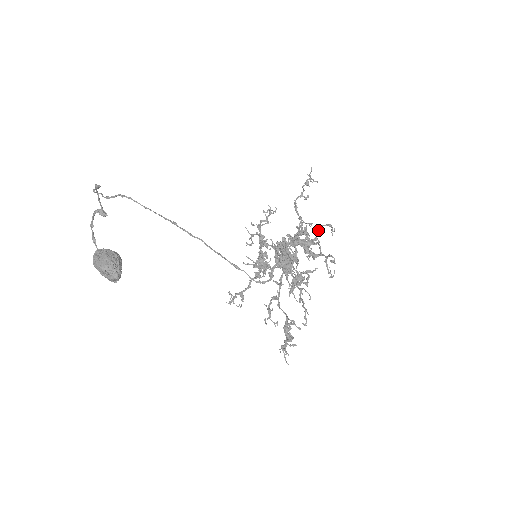
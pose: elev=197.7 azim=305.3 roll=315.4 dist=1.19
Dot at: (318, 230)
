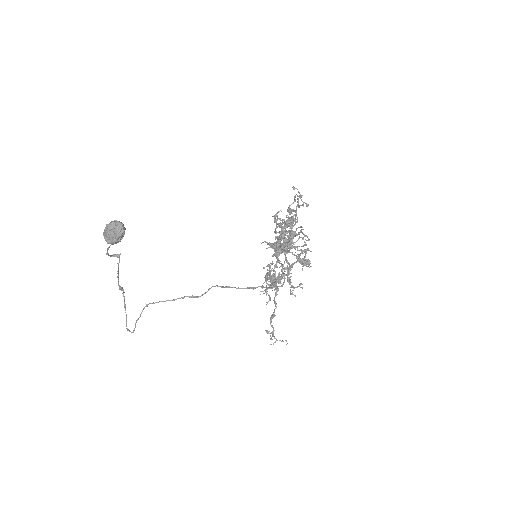
Dot at: (288, 210)
